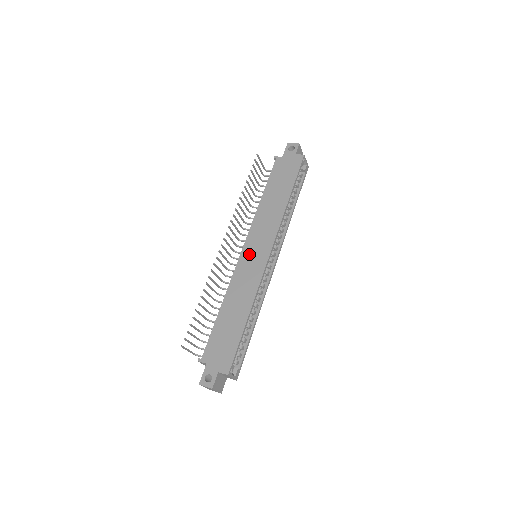
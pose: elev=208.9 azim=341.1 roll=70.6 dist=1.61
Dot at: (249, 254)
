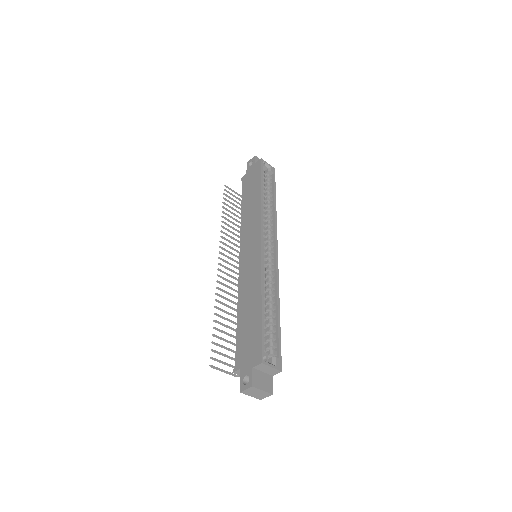
Dot at: (245, 255)
